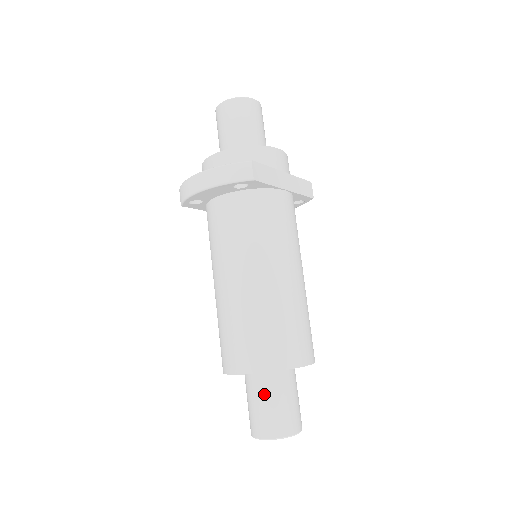
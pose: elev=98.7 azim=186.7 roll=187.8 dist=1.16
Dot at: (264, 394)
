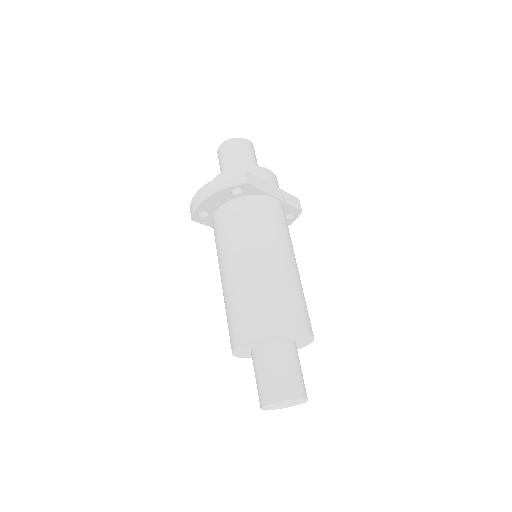
Dot at: (269, 363)
